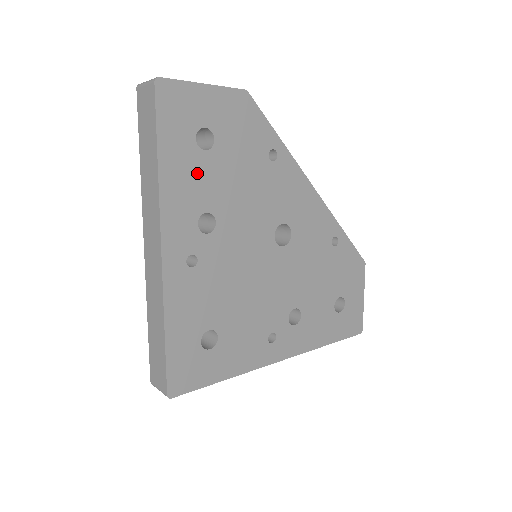
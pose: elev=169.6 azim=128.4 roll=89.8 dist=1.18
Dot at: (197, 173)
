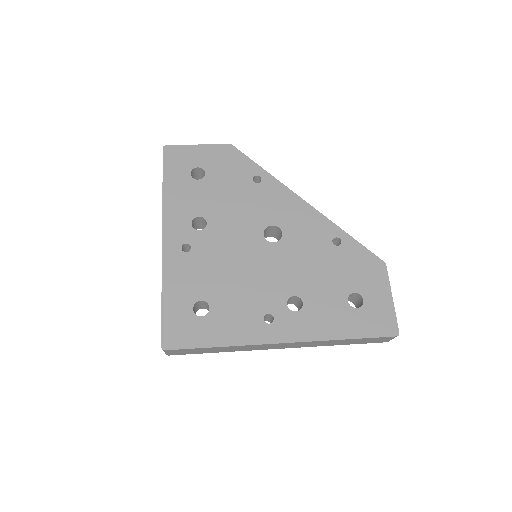
Dot at: (191, 193)
